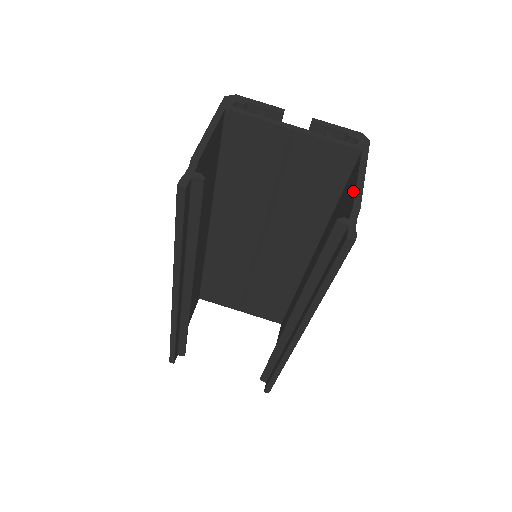
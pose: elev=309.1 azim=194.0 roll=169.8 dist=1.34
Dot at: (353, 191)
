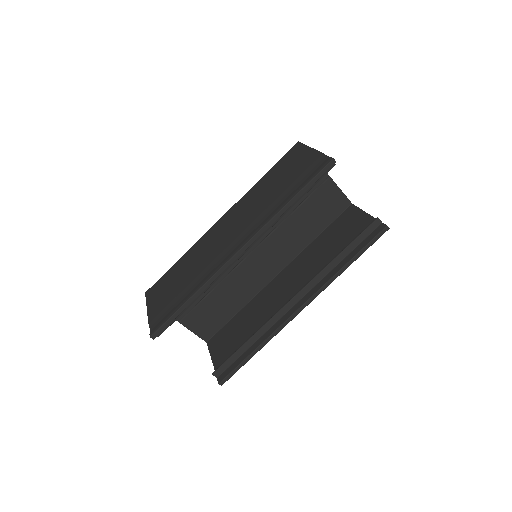
Dot at: (363, 216)
